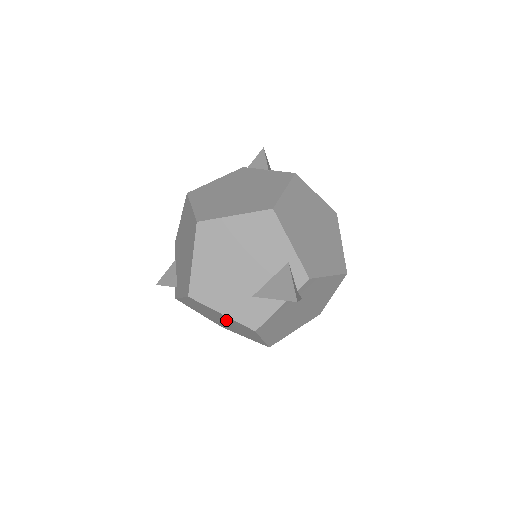
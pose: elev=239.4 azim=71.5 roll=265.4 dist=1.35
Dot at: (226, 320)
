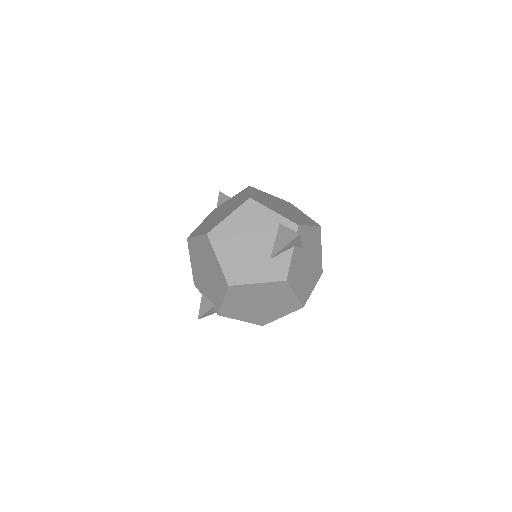
Dot at: (263, 295)
